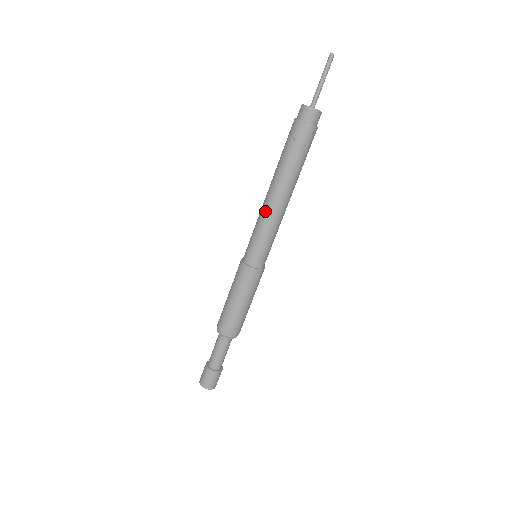
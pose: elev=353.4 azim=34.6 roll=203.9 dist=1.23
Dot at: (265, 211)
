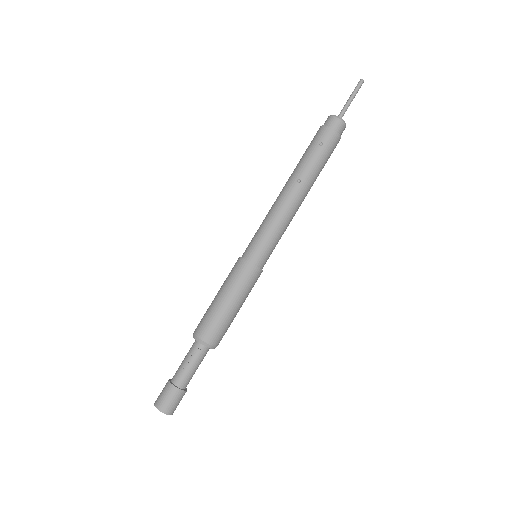
Dot at: (281, 208)
